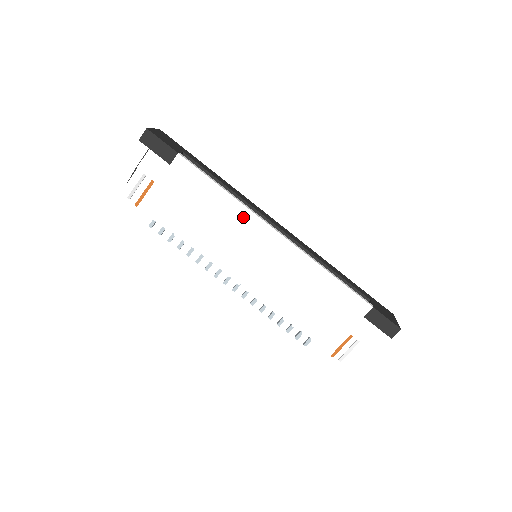
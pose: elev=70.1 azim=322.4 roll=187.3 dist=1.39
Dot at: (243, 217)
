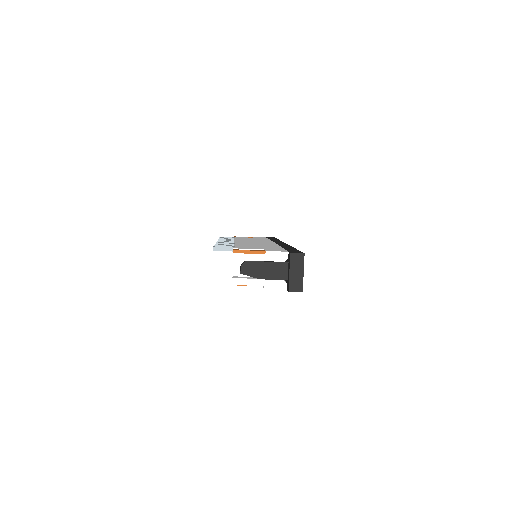
Dot at: occluded
